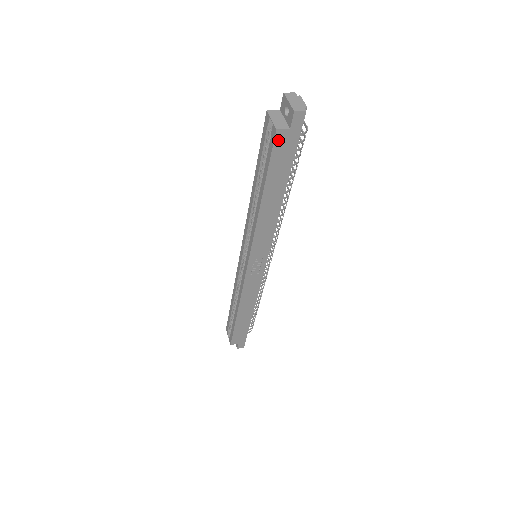
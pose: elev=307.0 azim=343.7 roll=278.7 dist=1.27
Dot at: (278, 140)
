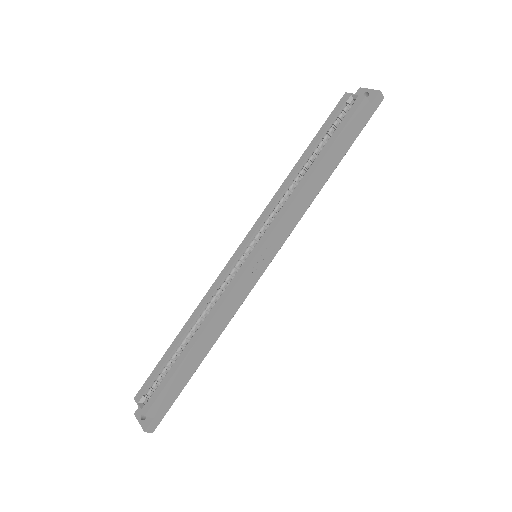
Dot at: (361, 108)
